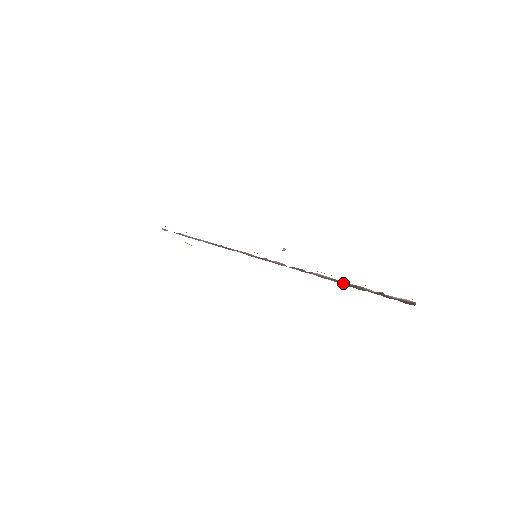
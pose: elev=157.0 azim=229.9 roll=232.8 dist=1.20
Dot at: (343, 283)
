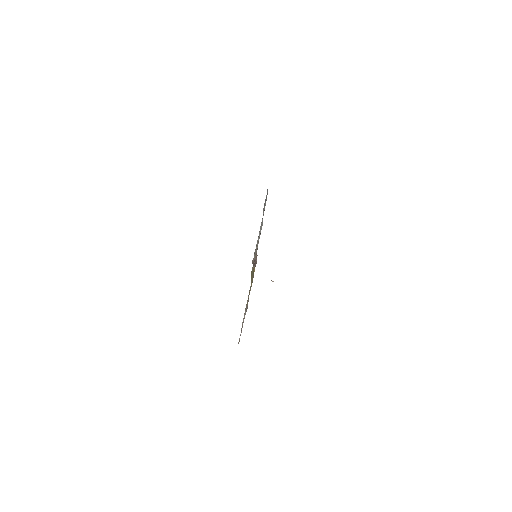
Dot at: (255, 262)
